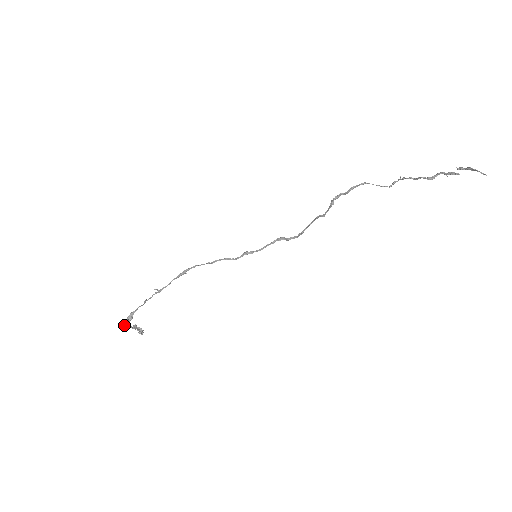
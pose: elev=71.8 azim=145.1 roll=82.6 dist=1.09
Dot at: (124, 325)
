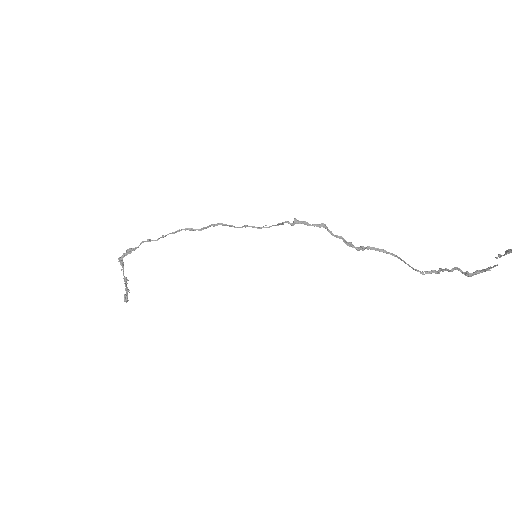
Dot at: (120, 257)
